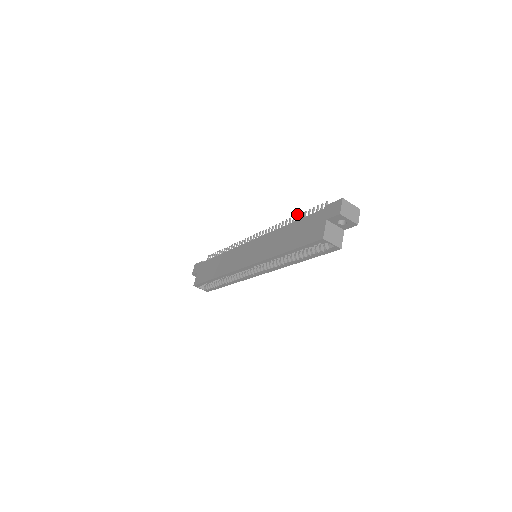
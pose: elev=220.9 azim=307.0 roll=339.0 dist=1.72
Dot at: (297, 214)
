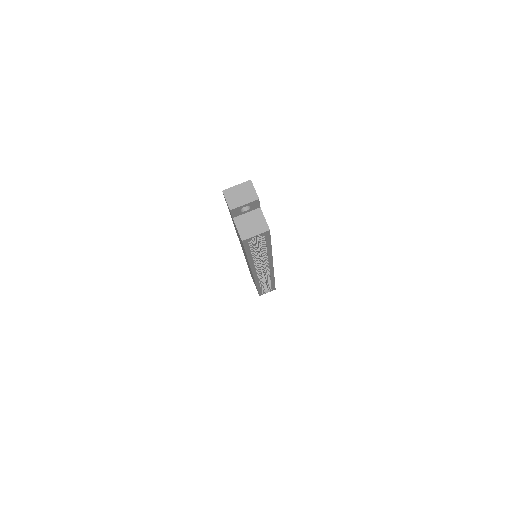
Dot at: occluded
